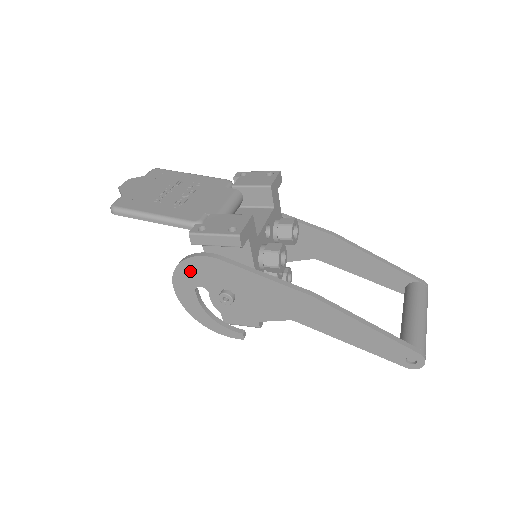
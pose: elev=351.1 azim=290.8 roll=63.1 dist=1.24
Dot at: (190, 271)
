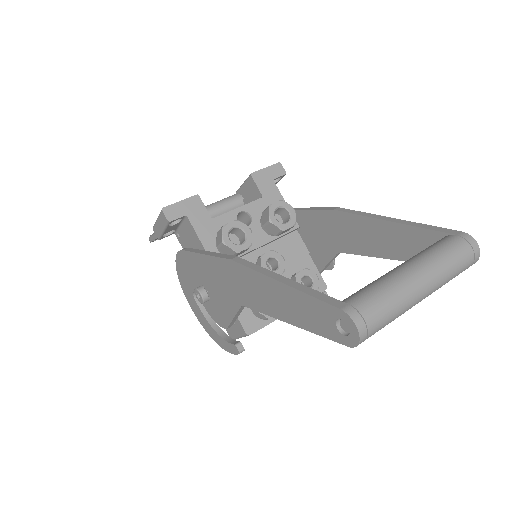
Dot at: (183, 276)
